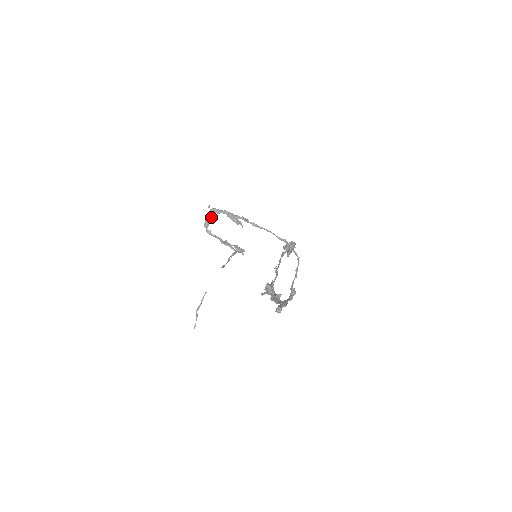
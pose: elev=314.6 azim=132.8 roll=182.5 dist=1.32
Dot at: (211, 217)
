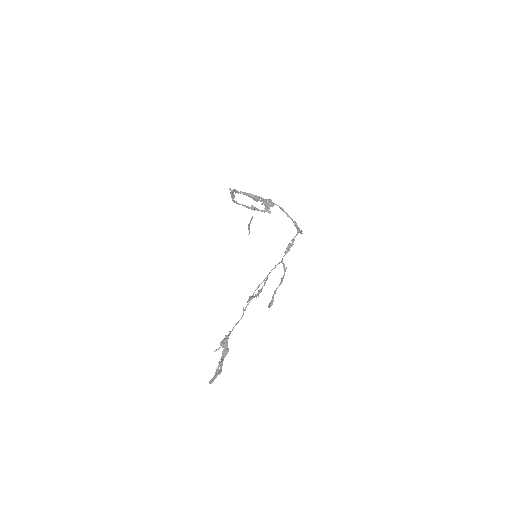
Dot at: (235, 193)
